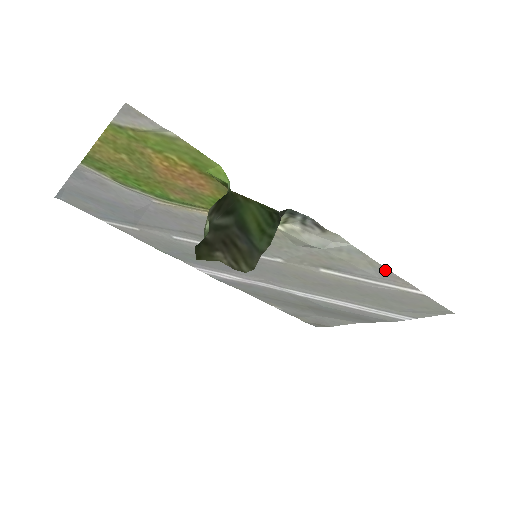
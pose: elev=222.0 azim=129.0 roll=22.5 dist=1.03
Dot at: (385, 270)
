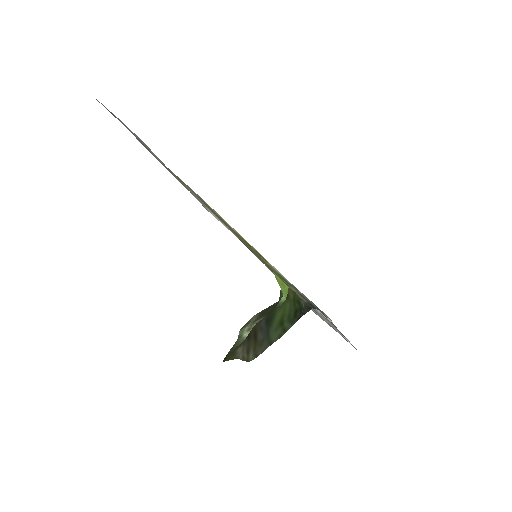
Dot at: (340, 332)
